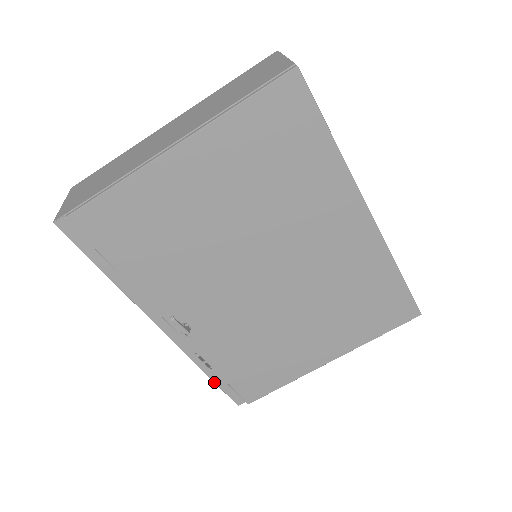
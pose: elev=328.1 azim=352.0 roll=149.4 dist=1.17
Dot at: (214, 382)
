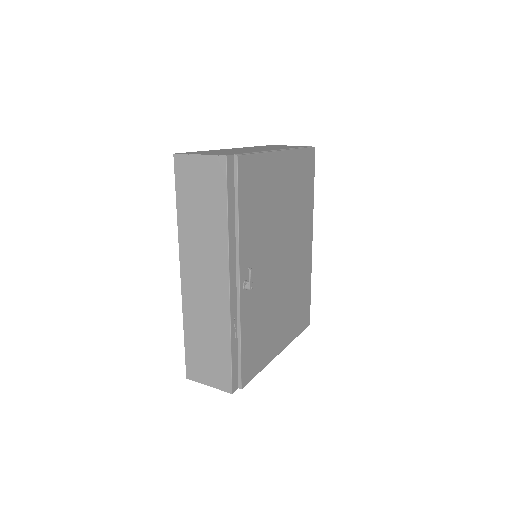
Dot at: (231, 358)
